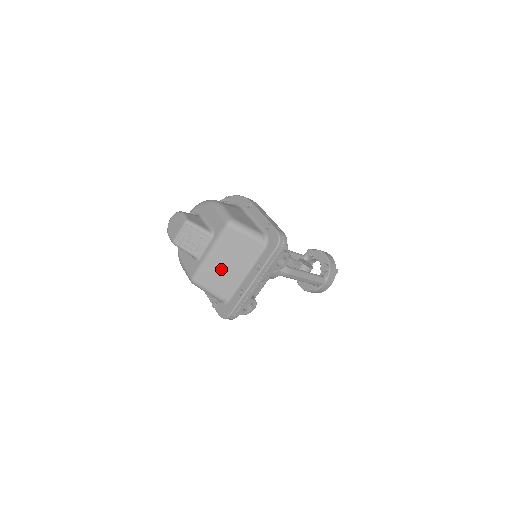
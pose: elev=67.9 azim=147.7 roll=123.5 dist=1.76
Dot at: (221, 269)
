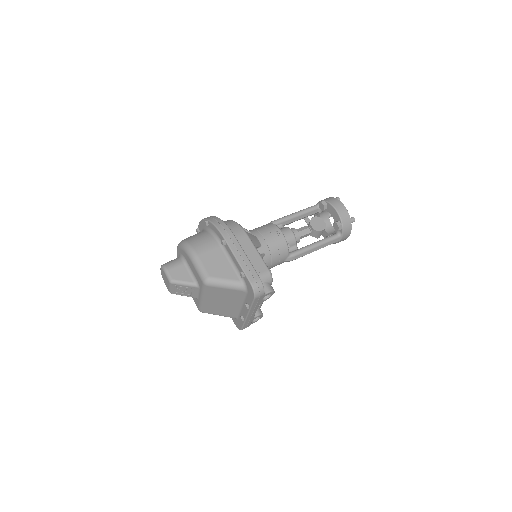
Dot at: (218, 305)
